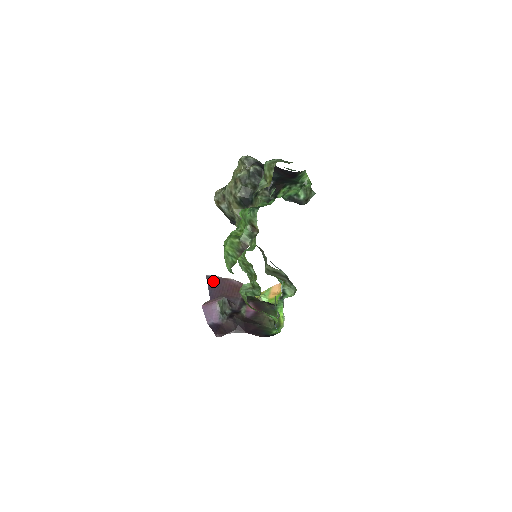
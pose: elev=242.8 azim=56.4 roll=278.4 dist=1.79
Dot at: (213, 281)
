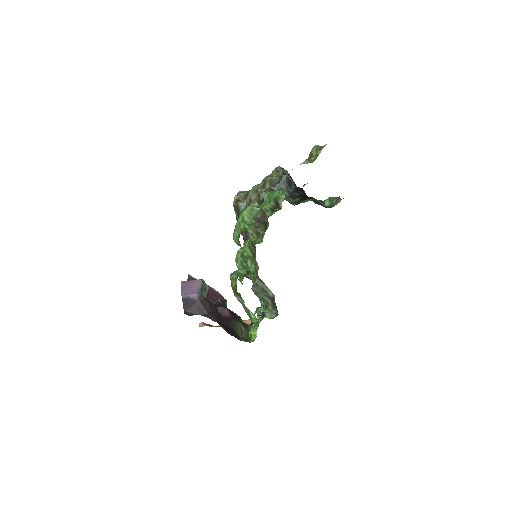
Dot at: occluded
